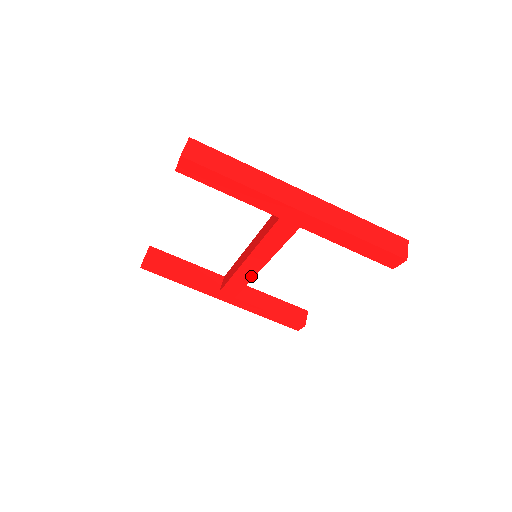
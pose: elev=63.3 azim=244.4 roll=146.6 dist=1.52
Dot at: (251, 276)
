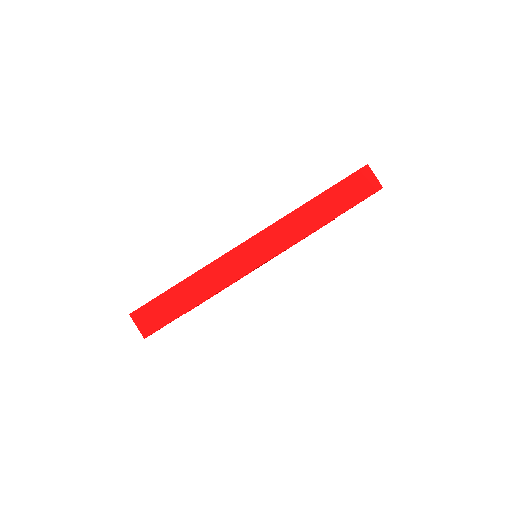
Dot at: occluded
